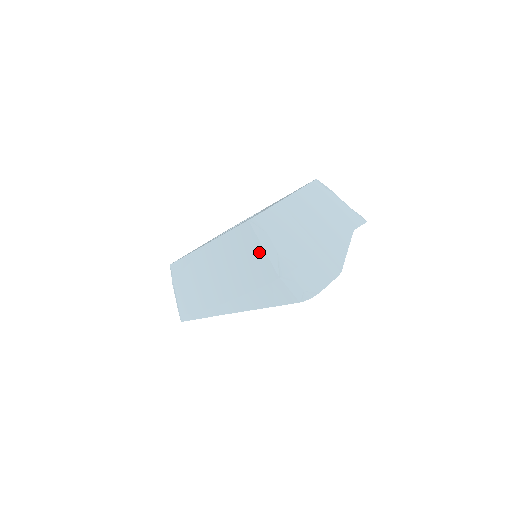
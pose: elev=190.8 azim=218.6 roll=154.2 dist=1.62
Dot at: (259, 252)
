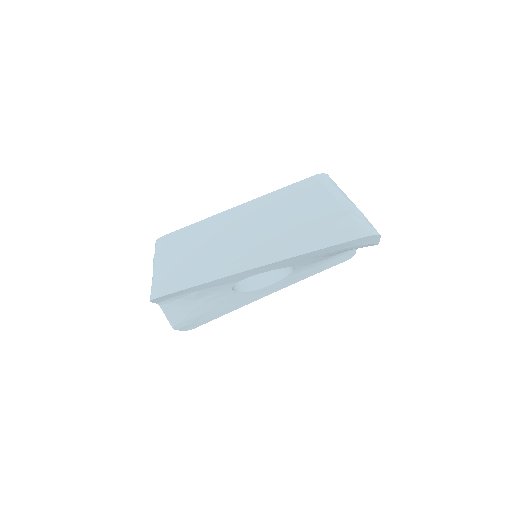
Dot at: (325, 198)
